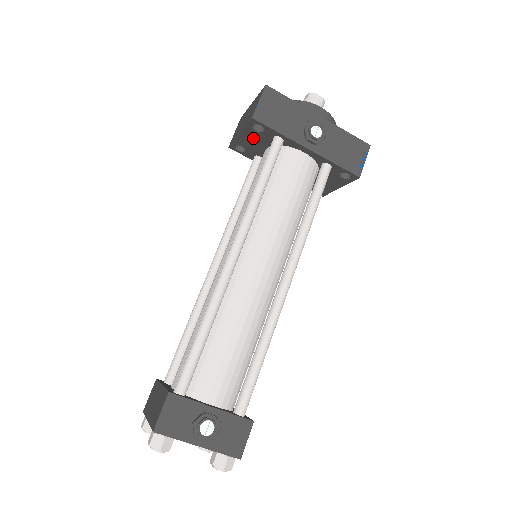
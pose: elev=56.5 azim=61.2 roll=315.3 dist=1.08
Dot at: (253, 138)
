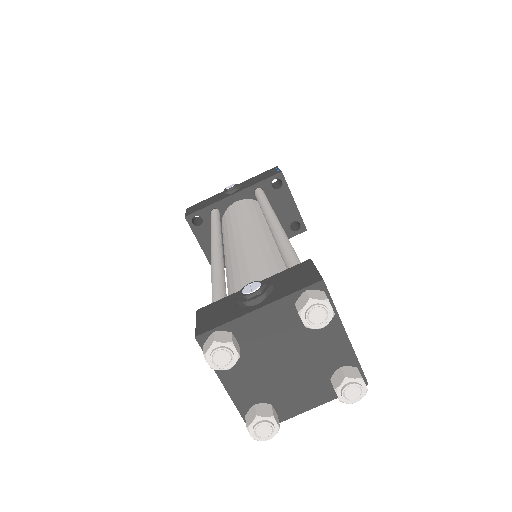
Dot at: (208, 237)
